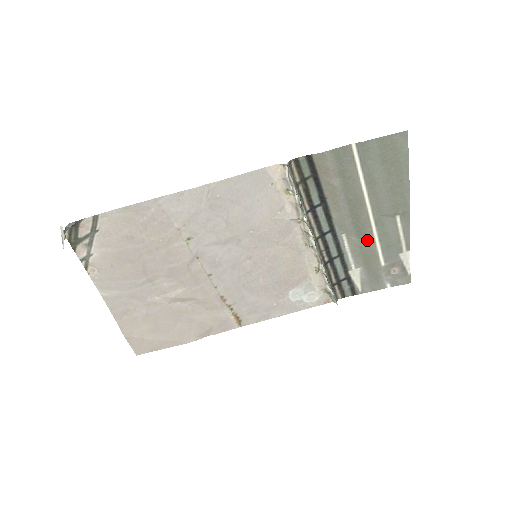
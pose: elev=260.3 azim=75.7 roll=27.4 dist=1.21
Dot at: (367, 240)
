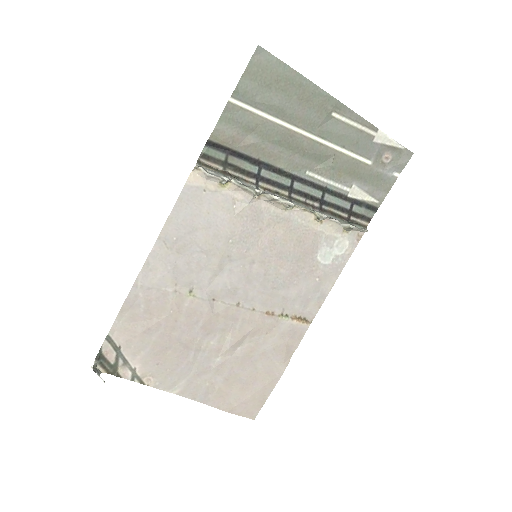
Dot at: (331, 157)
